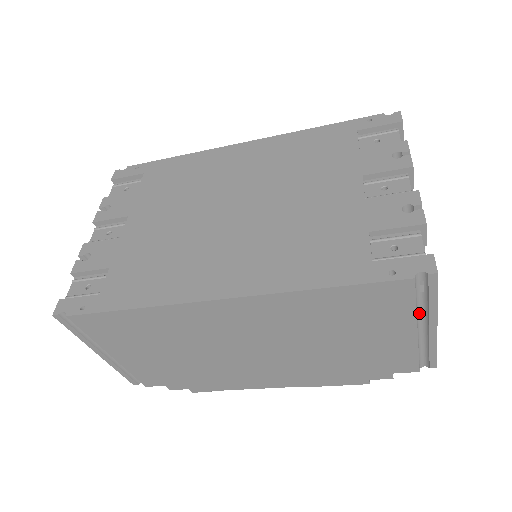
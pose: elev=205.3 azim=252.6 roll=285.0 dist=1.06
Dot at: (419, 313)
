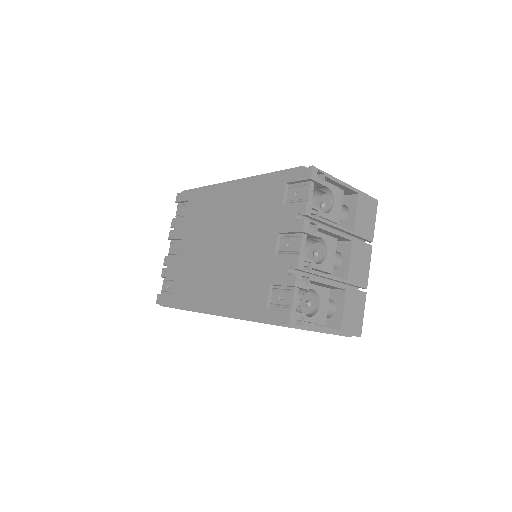
Dot at: occluded
